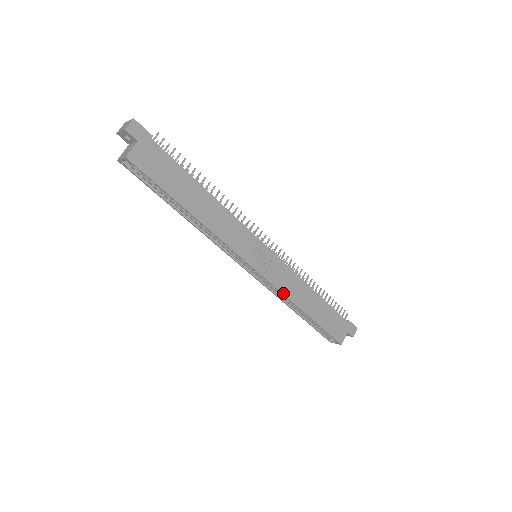
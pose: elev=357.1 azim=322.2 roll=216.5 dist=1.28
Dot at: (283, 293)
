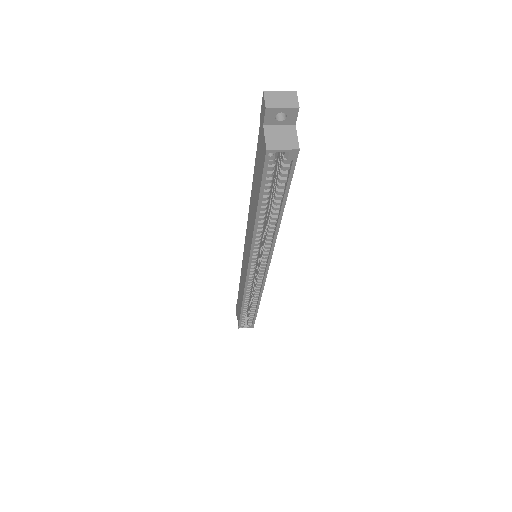
Dot at: occluded
